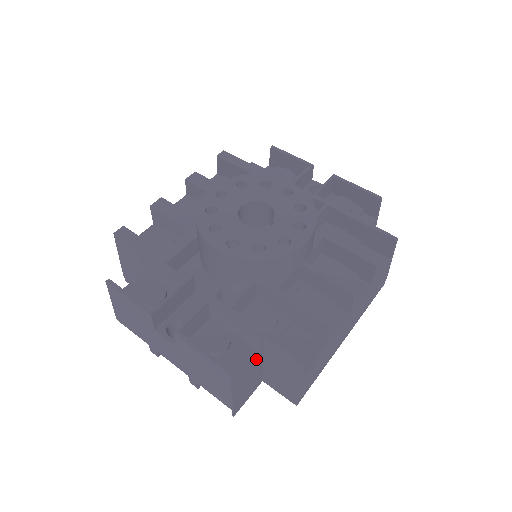
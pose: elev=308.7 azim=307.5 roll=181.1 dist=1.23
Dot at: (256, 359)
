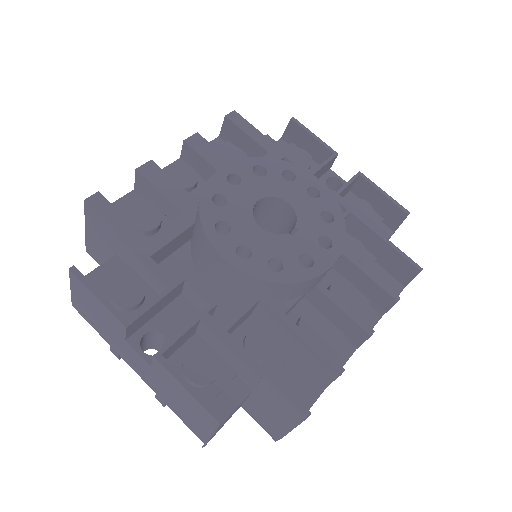
Dot at: (246, 394)
